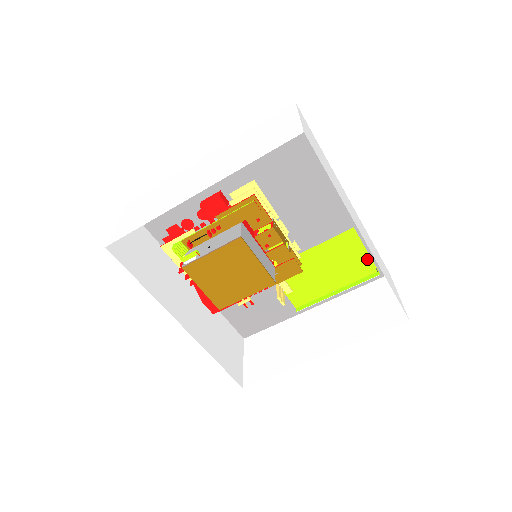
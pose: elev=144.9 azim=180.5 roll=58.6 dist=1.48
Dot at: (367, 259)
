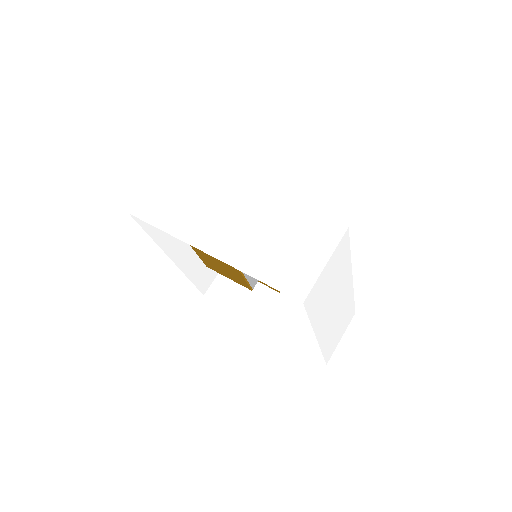
Dot at: occluded
